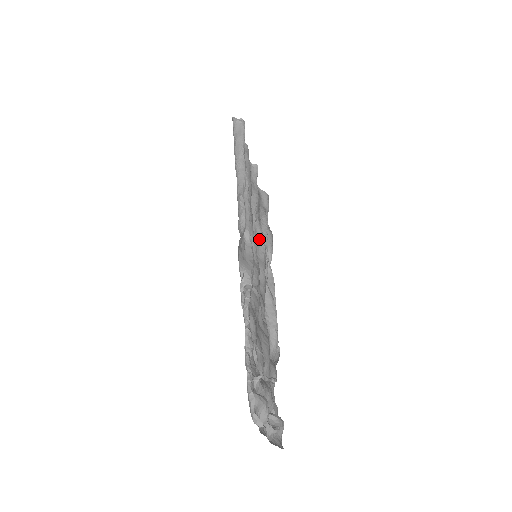
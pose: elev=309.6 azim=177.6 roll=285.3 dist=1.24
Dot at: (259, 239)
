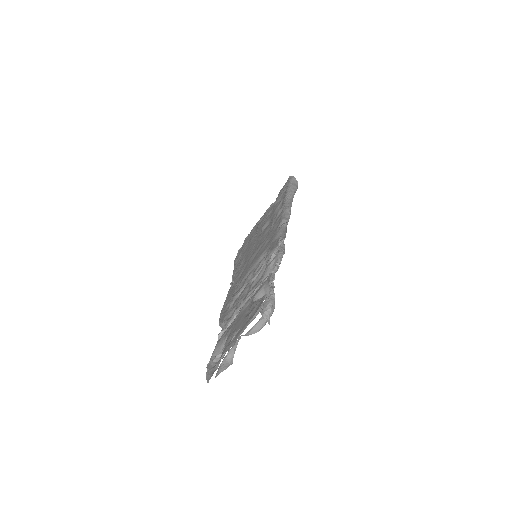
Dot at: occluded
